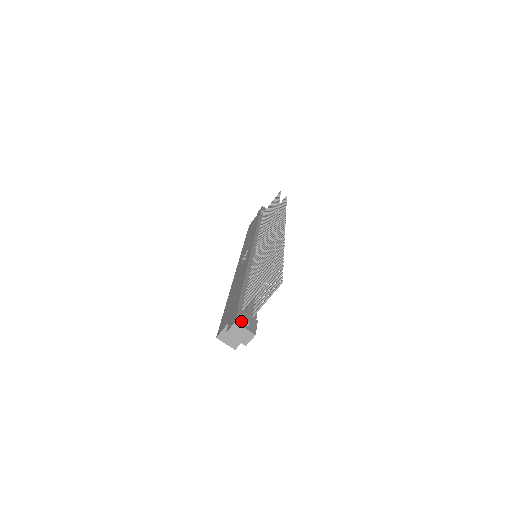
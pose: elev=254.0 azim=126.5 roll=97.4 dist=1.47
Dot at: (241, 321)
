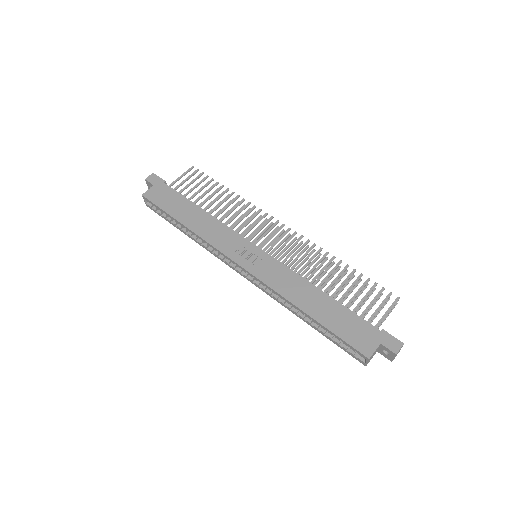
Dot at: (398, 342)
